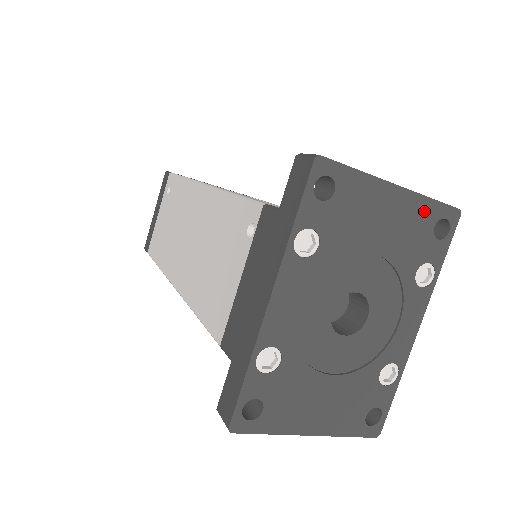
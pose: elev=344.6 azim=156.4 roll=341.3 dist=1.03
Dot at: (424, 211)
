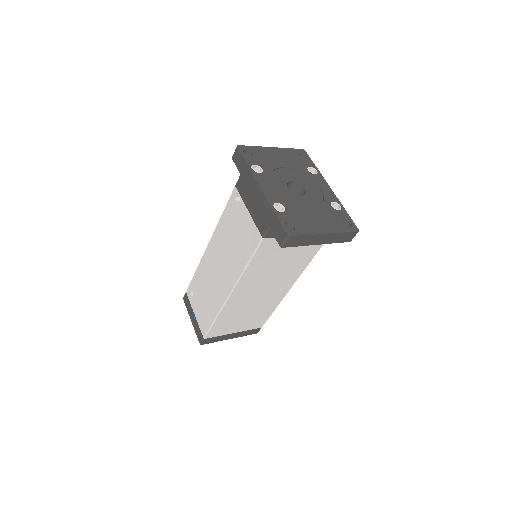
Dot at: (290, 152)
